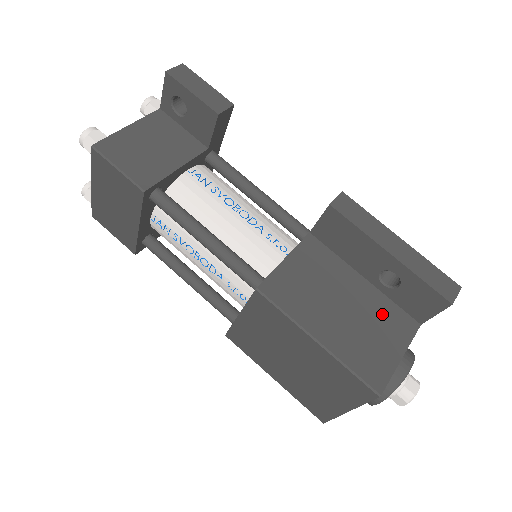
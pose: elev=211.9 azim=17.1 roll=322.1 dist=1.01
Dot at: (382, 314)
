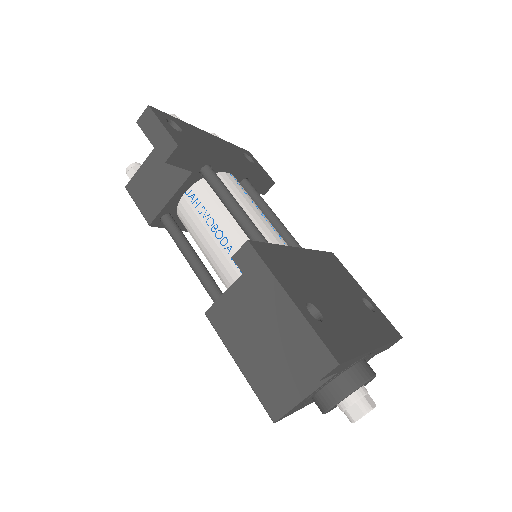
Dot at: occluded
